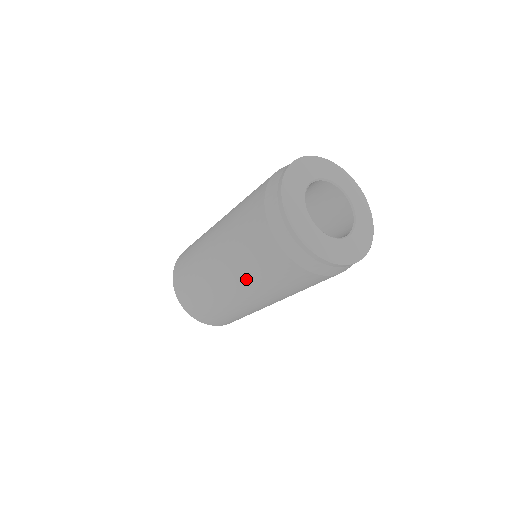
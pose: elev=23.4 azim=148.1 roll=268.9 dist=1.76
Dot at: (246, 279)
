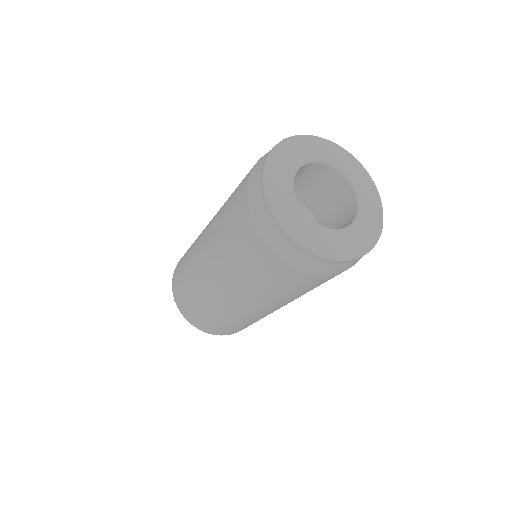
Dot at: (282, 301)
